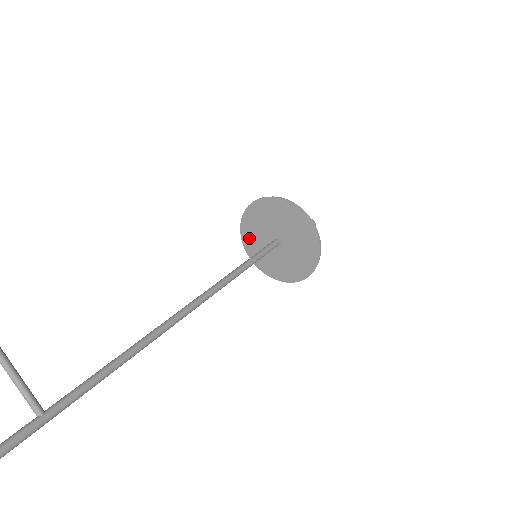
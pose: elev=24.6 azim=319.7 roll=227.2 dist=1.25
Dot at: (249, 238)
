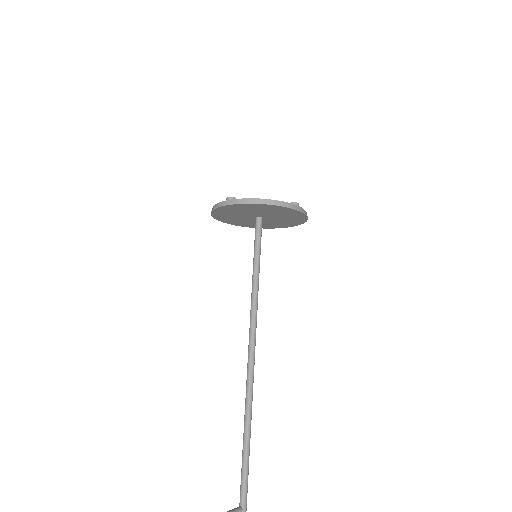
Dot at: (223, 217)
